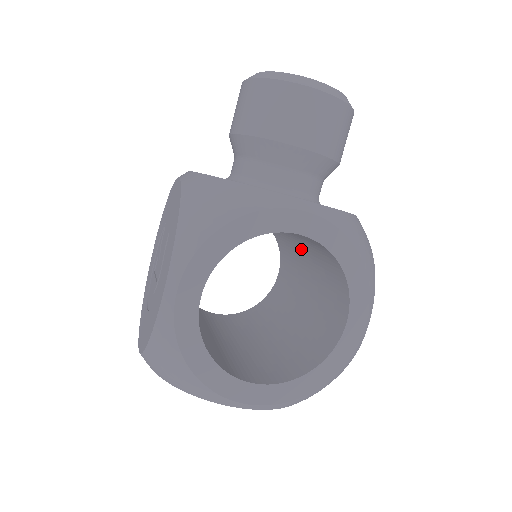
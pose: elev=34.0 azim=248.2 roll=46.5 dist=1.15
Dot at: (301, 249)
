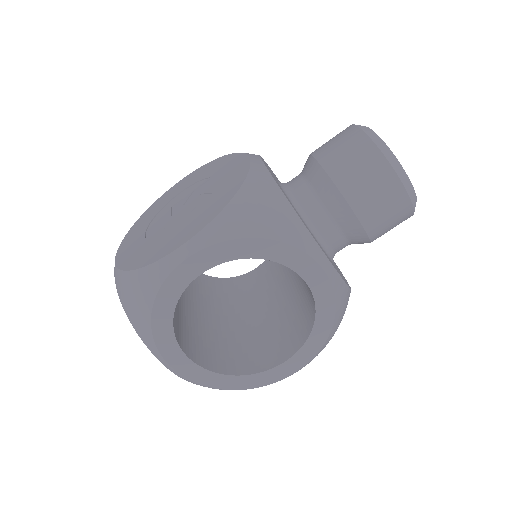
Dot at: (291, 275)
